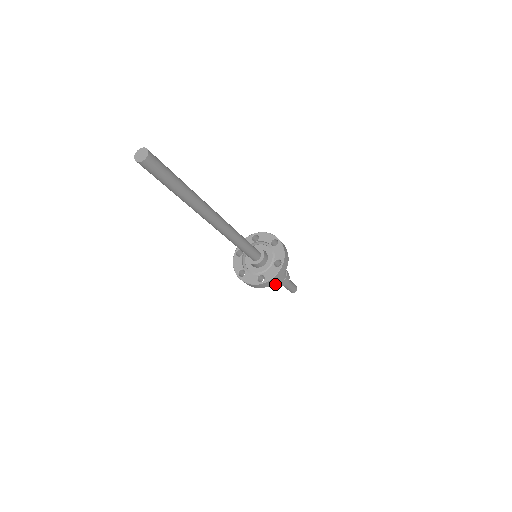
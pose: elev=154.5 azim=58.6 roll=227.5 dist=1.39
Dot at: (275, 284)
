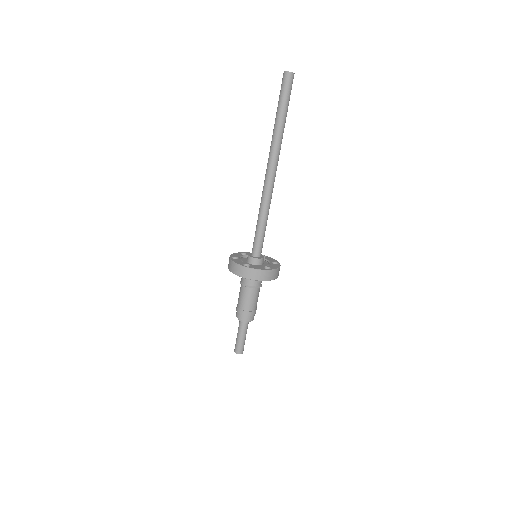
Dot at: (240, 309)
